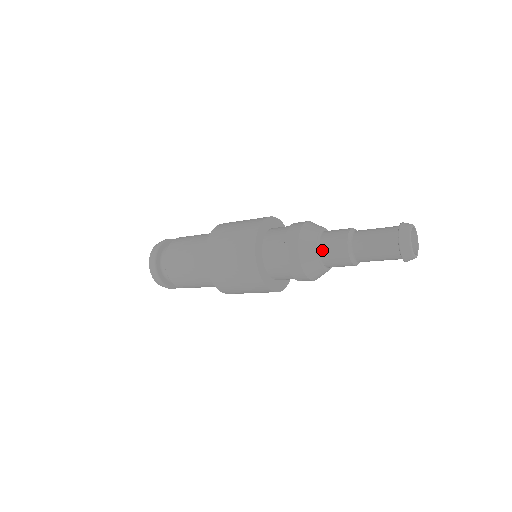
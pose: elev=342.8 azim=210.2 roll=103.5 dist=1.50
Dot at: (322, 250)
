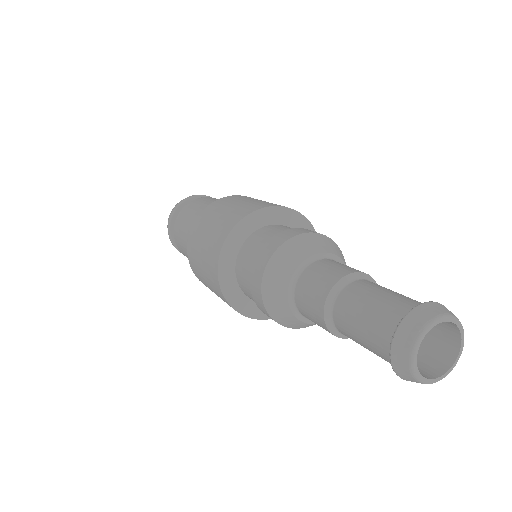
Dot at: (297, 300)
